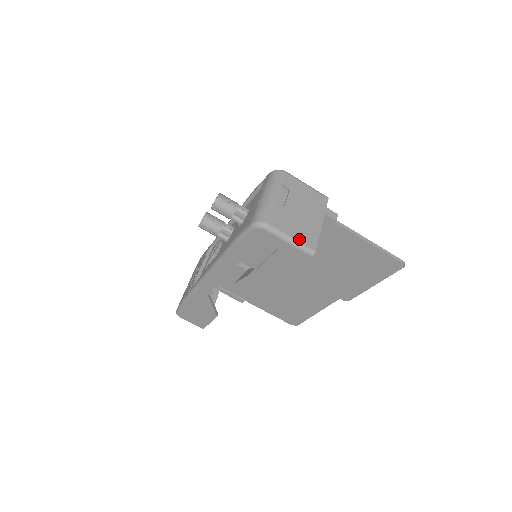
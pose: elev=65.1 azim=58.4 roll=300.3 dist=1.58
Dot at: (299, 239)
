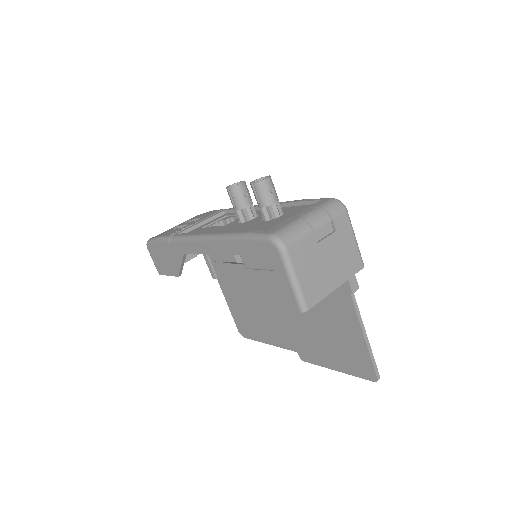
Dot at: (303, 286)
